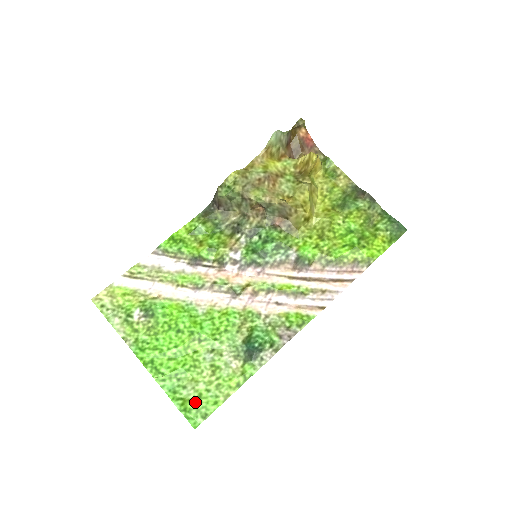
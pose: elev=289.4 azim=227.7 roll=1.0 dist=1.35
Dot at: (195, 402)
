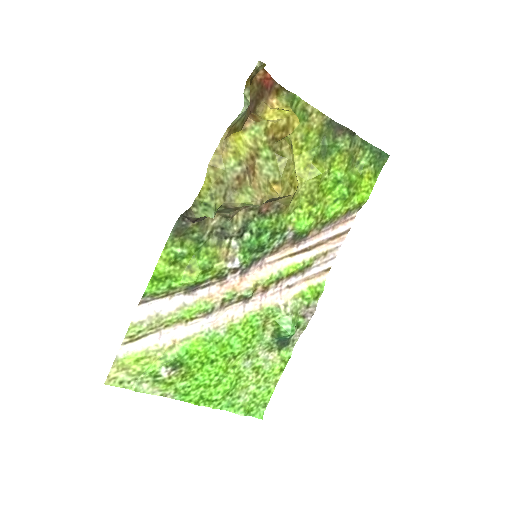
Dot at: (253, 402)
